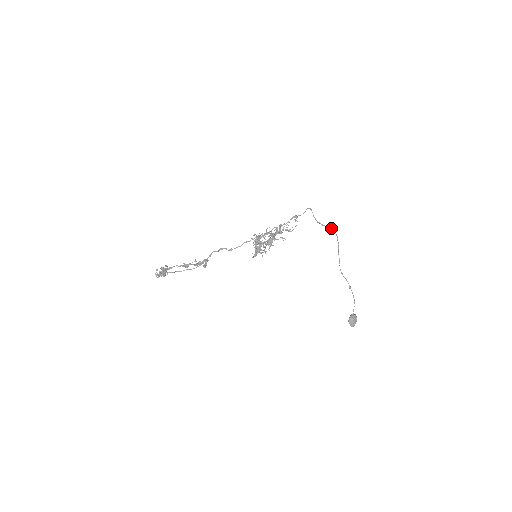
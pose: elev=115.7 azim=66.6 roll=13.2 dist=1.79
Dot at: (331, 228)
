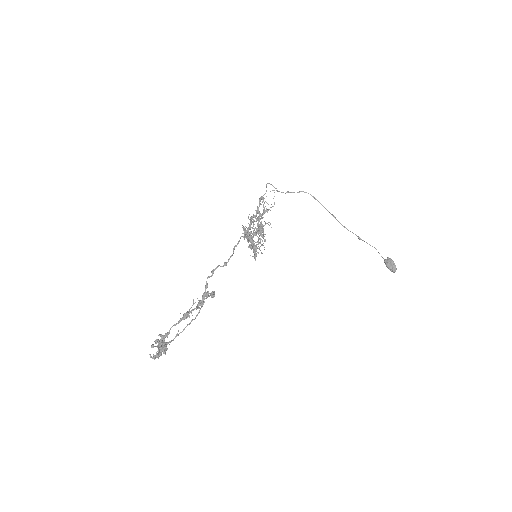
Dot at: (301, 191)
